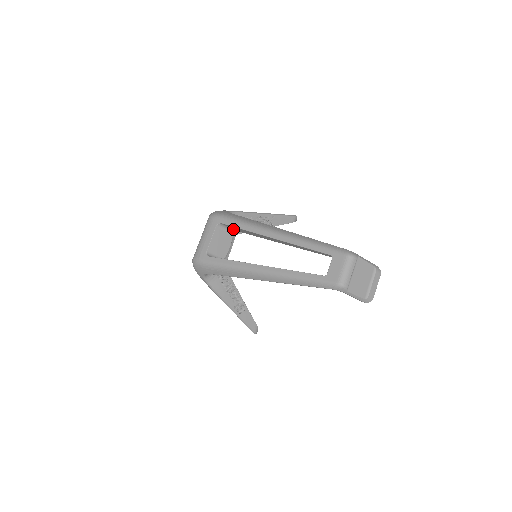
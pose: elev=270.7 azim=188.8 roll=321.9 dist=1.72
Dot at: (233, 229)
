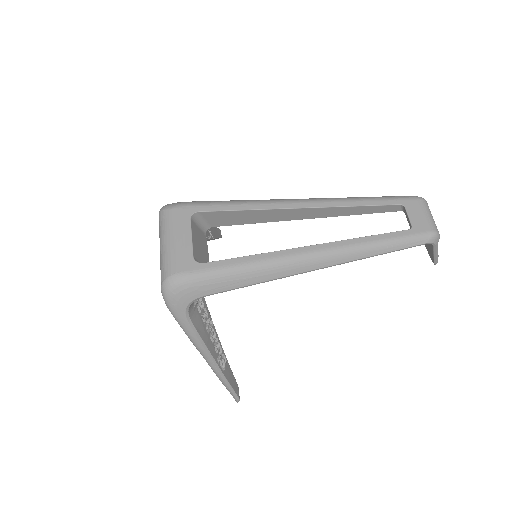
Dot at: (209, 224)
